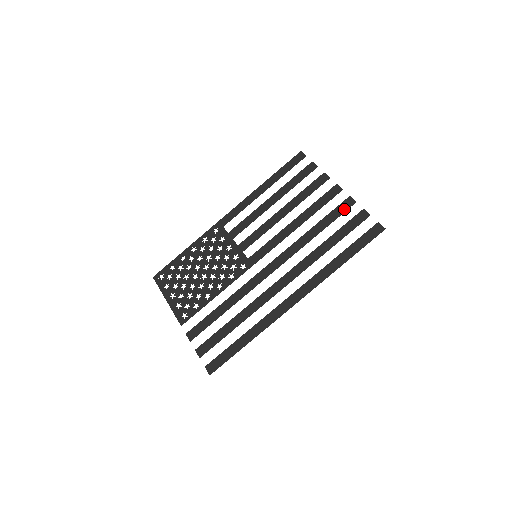
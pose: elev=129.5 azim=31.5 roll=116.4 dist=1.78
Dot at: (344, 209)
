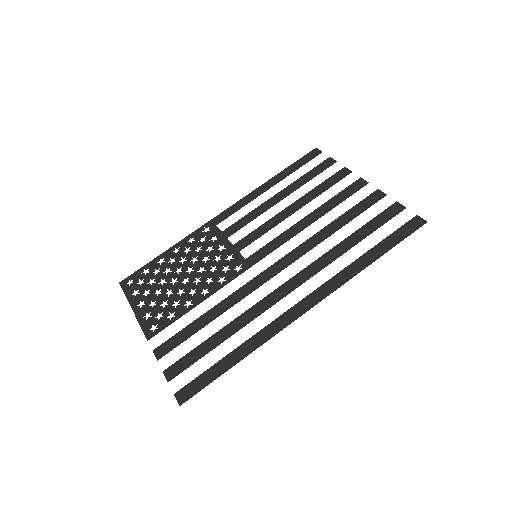
Dot at: (371, 202)
